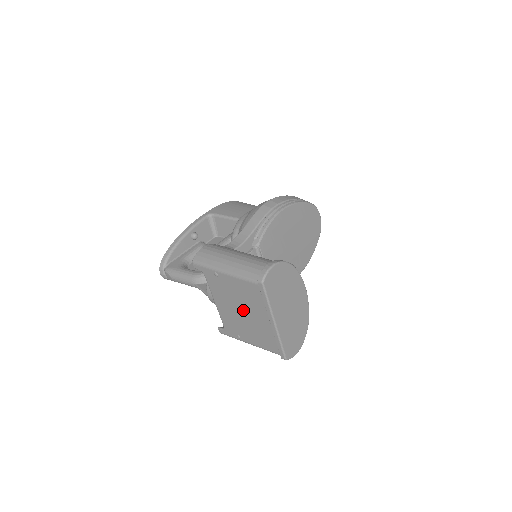
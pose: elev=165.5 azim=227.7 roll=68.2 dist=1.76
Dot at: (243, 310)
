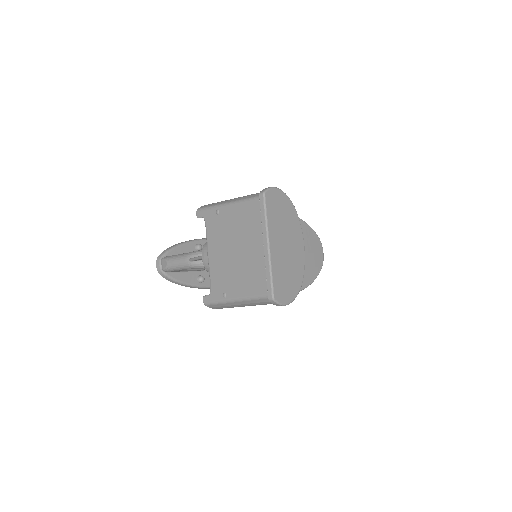
Dot at: (237, 247)
